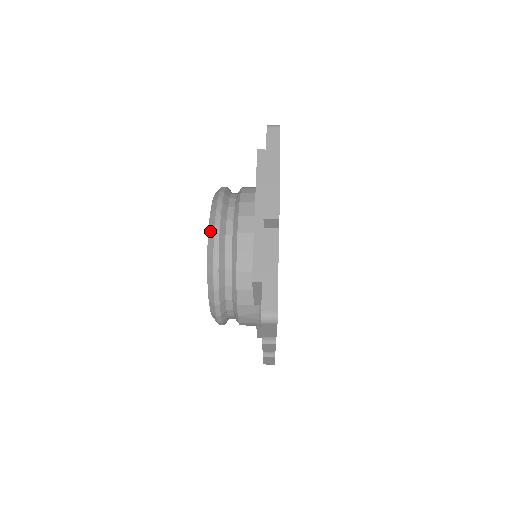
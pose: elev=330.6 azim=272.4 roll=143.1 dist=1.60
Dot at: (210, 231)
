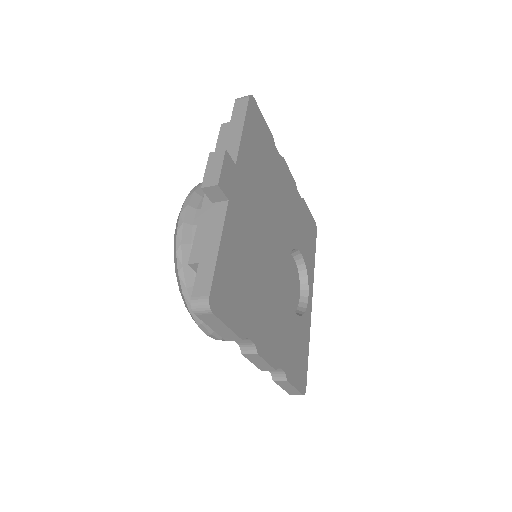
Dot at: (176, 223)
